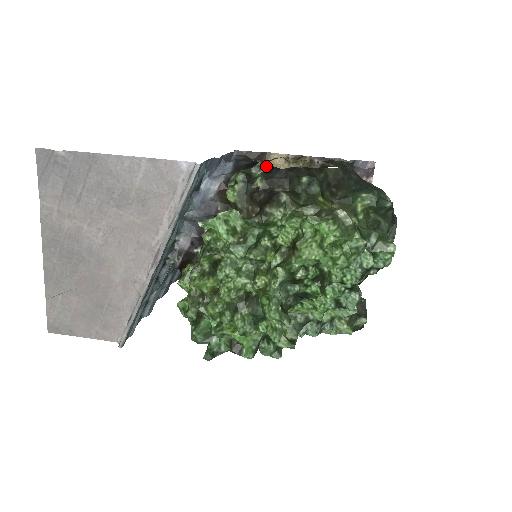
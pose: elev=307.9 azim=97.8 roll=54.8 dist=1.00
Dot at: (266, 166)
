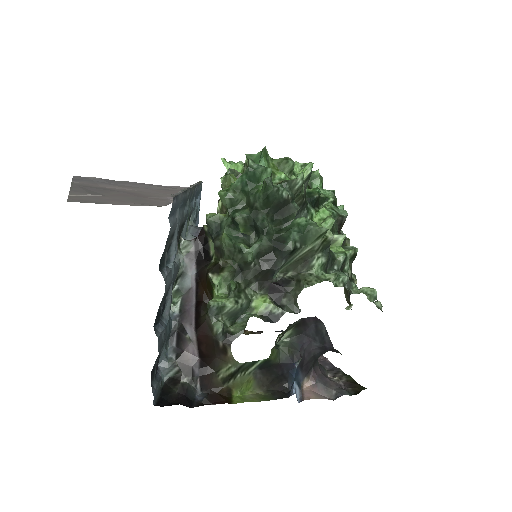
Dot at: occluded
